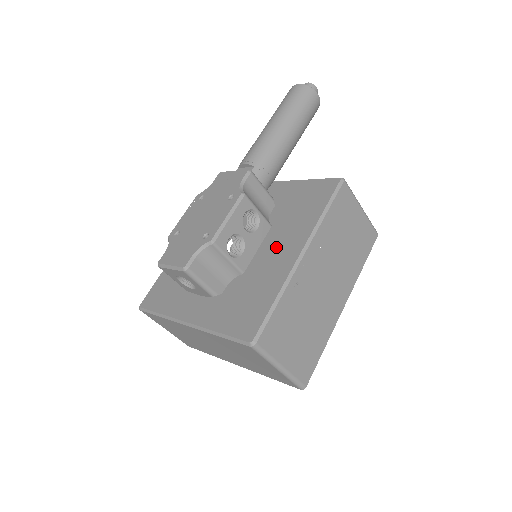
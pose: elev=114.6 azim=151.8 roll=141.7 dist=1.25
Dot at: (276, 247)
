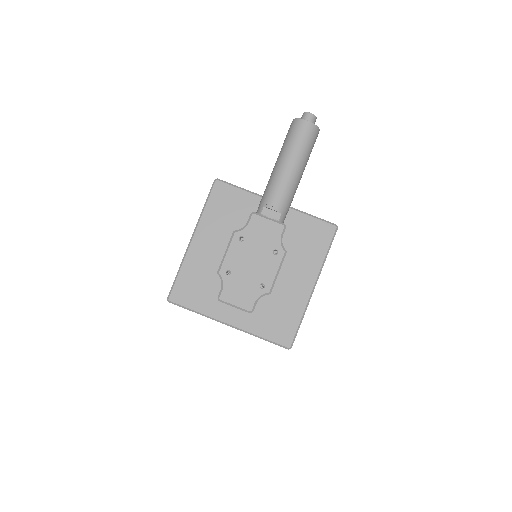
Dot at: (293, 276)
